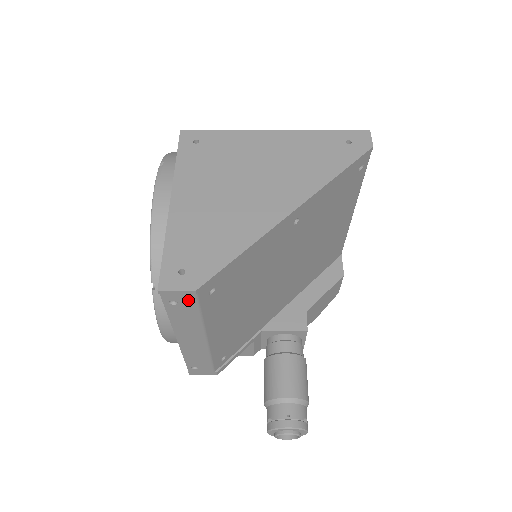
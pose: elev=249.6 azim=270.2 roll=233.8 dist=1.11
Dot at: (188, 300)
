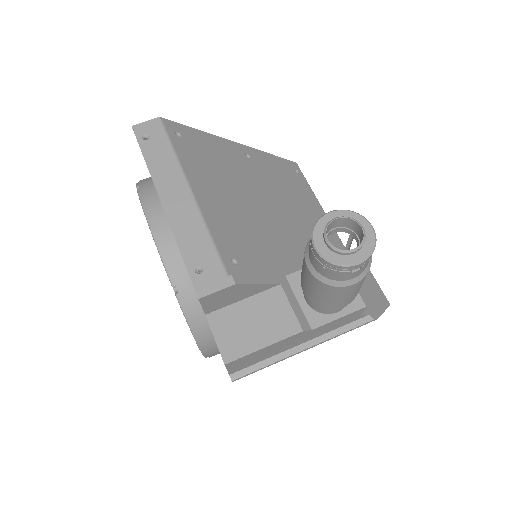
Dot at: (157, 130)
